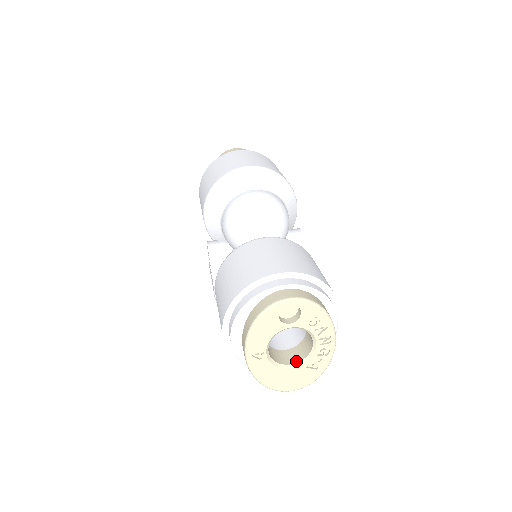
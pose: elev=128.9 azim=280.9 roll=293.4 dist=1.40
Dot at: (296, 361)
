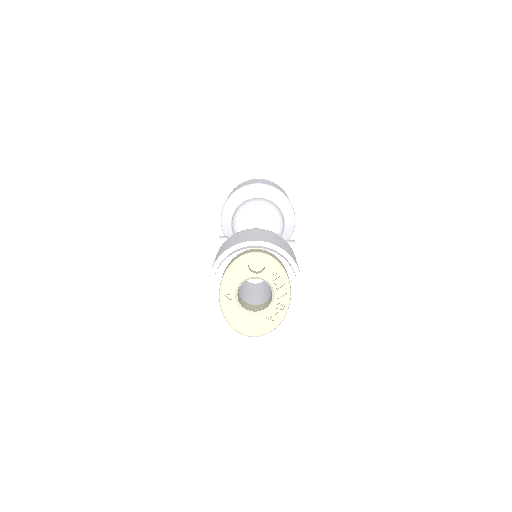
Dot at: (258, 310)
